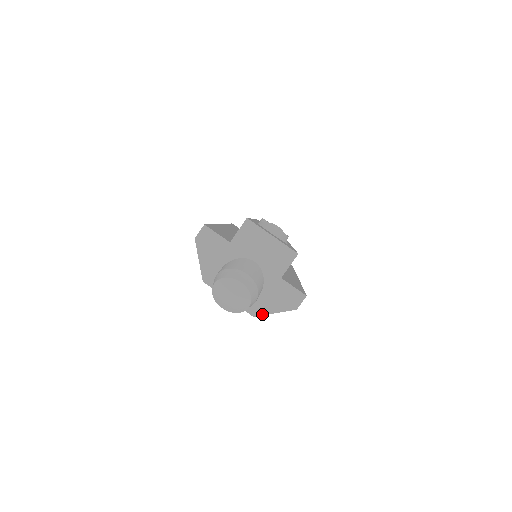
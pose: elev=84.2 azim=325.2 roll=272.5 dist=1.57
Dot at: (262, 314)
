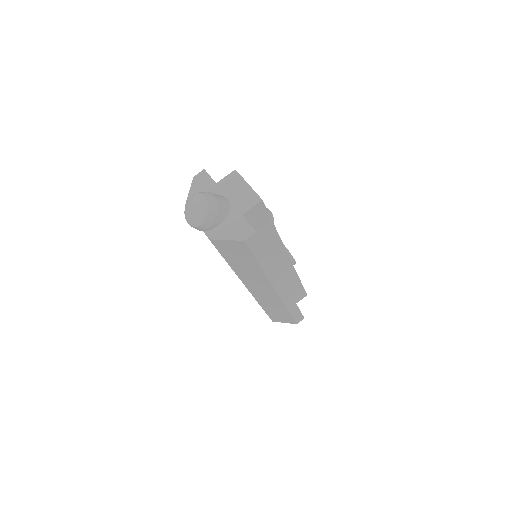
Dot at: (216, 238)
